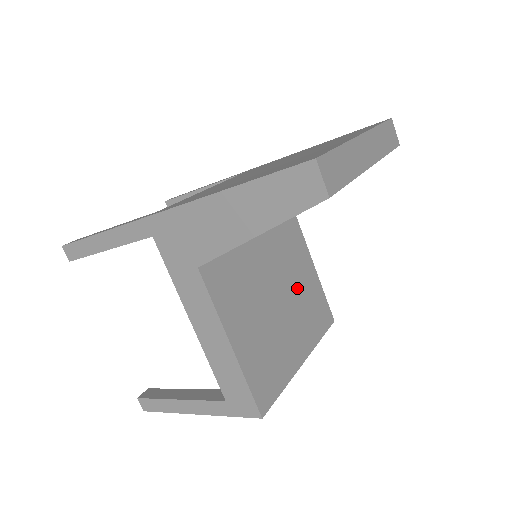
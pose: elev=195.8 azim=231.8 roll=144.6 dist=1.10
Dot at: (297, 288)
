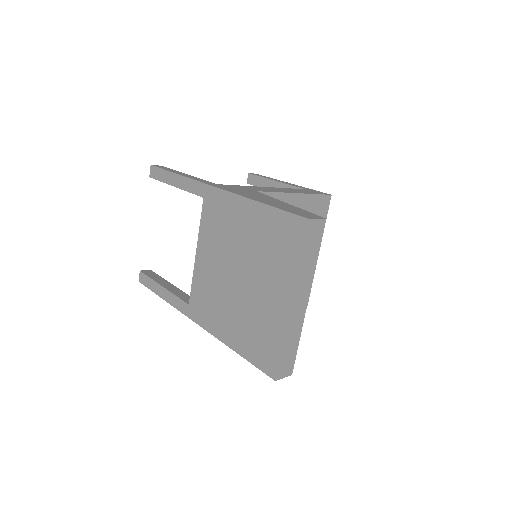
Dot at: occluded
